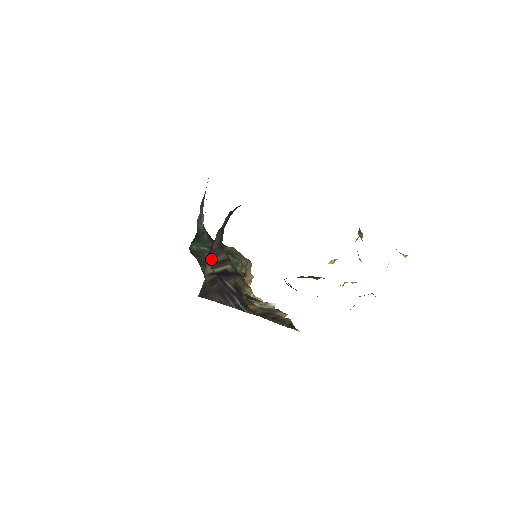
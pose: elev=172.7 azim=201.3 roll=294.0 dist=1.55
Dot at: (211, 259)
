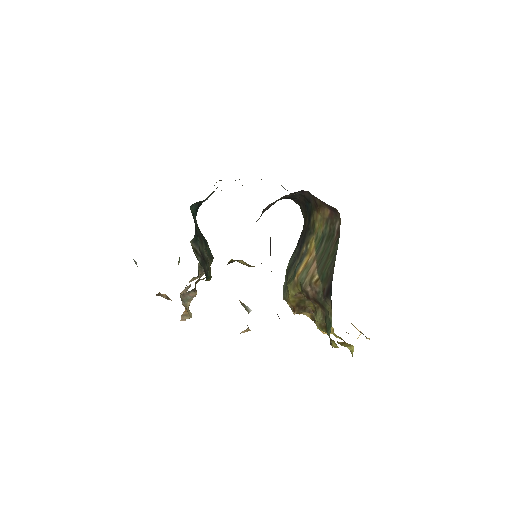
Dot at: occluded
